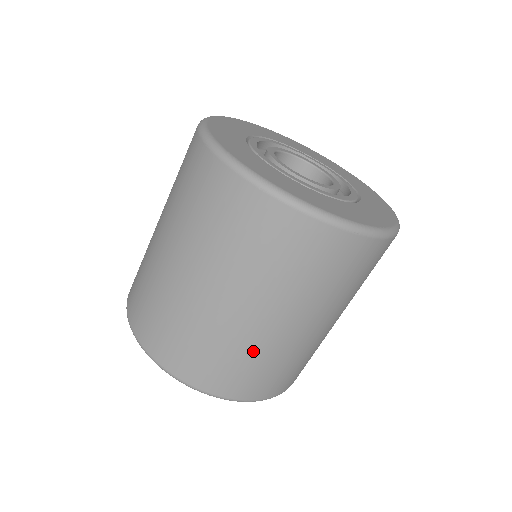
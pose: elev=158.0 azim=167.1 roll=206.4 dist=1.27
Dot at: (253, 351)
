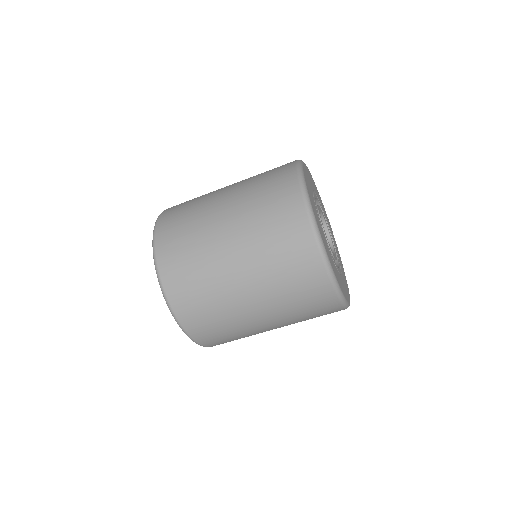
Dot at: occluded
